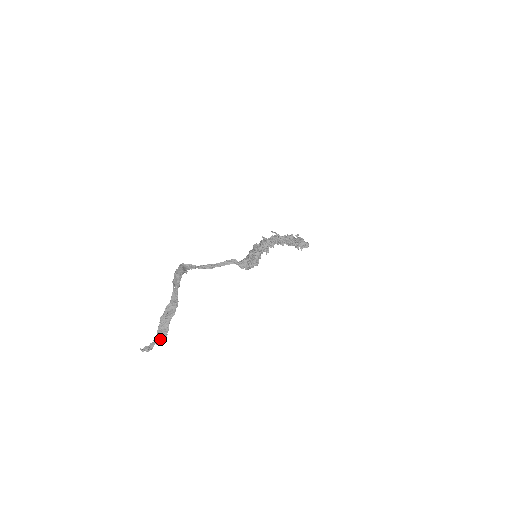
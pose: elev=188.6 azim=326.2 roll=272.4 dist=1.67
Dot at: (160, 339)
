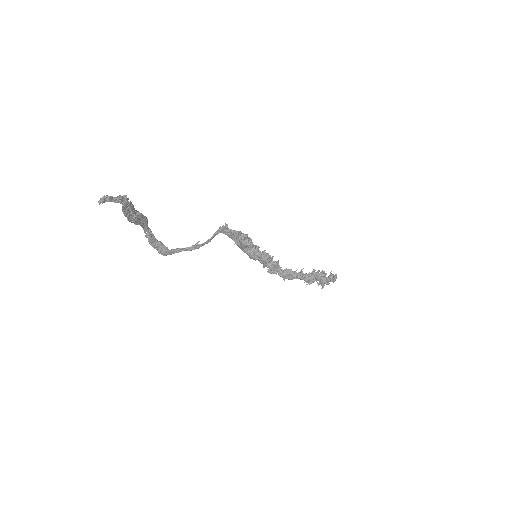
Dot at: (122, 202)
